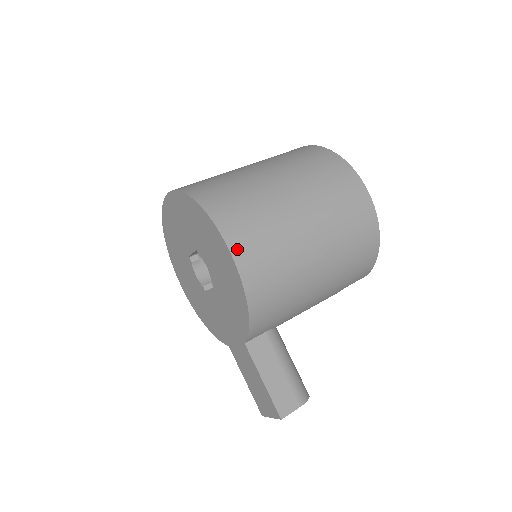
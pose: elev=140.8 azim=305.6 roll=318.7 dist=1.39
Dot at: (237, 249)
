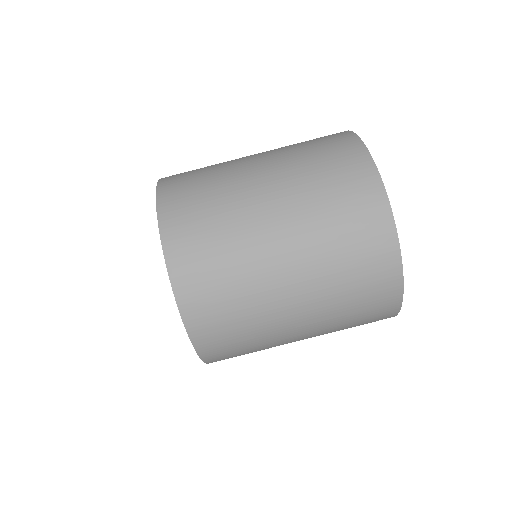
Dot at: occluded
